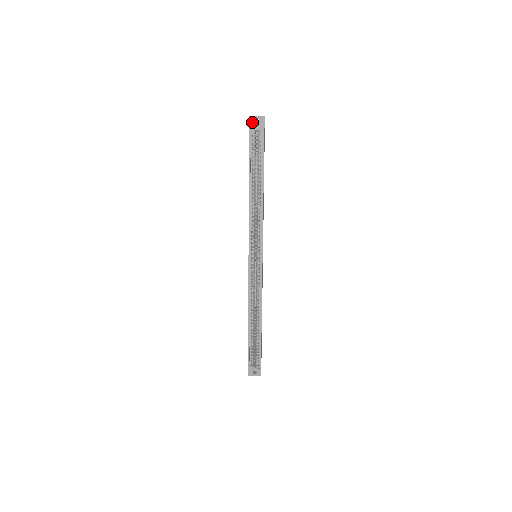
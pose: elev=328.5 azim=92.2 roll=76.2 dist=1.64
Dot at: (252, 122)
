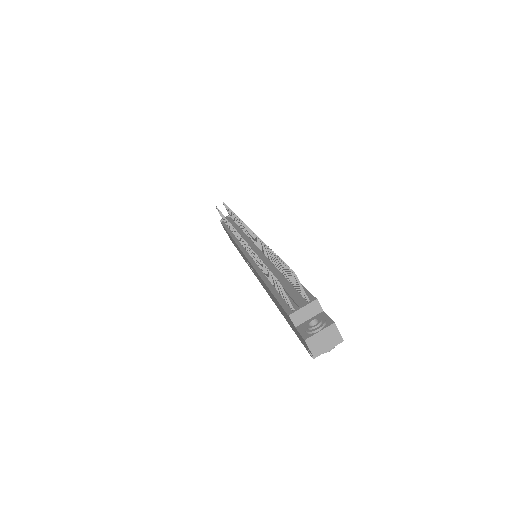
Dot at: occluded
